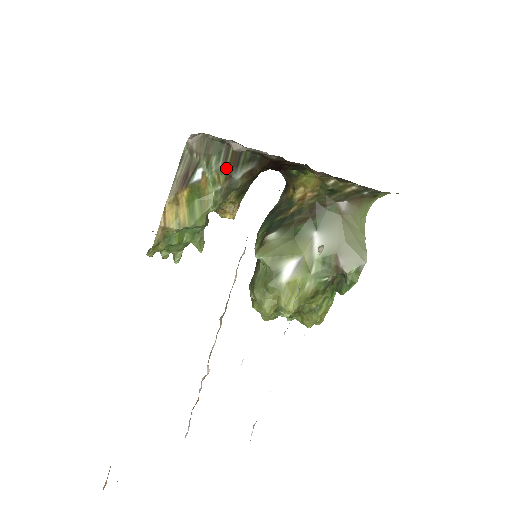
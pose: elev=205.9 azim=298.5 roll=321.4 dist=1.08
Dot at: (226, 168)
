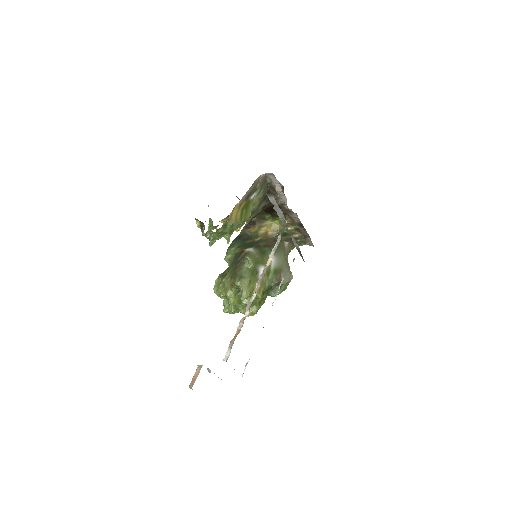
Dot at: (262, 199)
